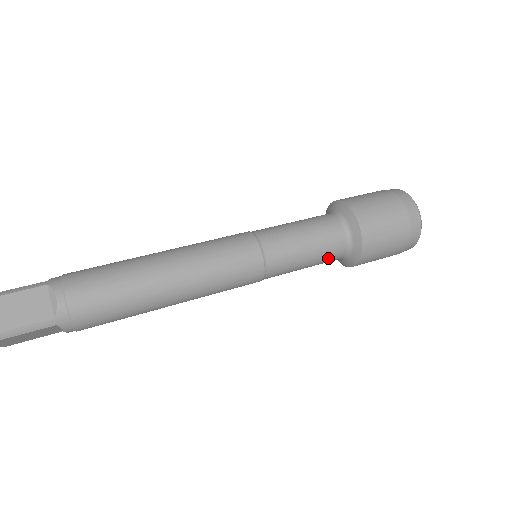
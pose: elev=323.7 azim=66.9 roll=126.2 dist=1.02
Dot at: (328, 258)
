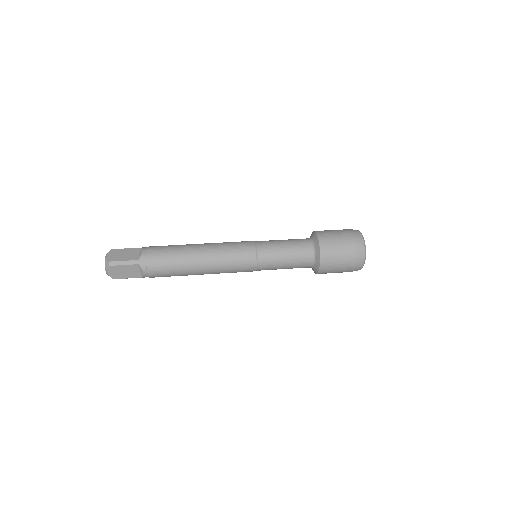
Dot at: (300, 259)
